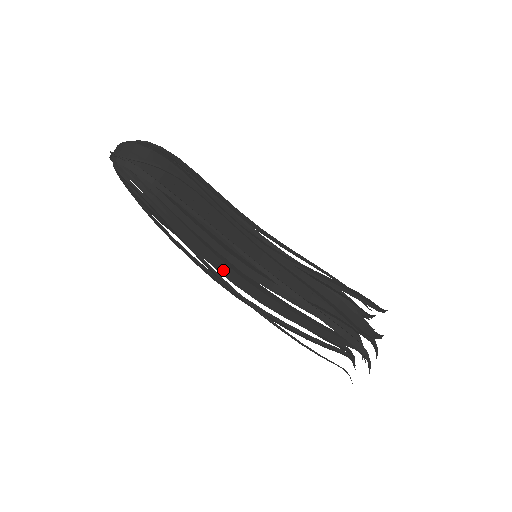
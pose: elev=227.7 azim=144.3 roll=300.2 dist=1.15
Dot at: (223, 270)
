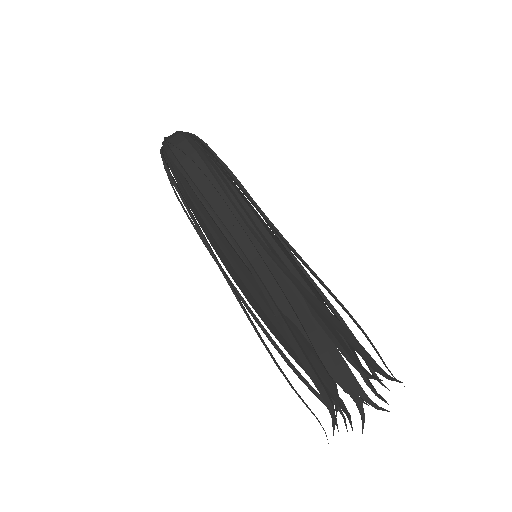
Dot at: (222, 257)
